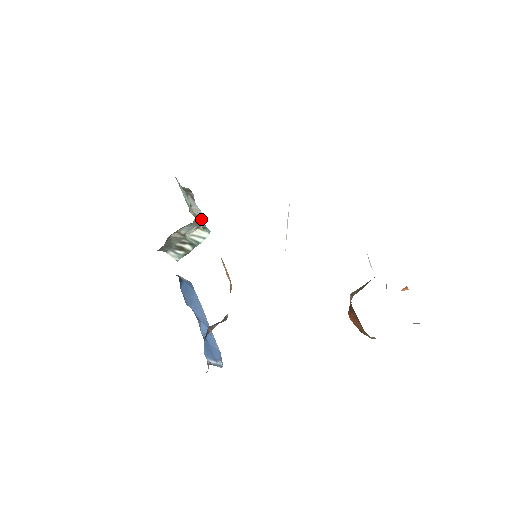
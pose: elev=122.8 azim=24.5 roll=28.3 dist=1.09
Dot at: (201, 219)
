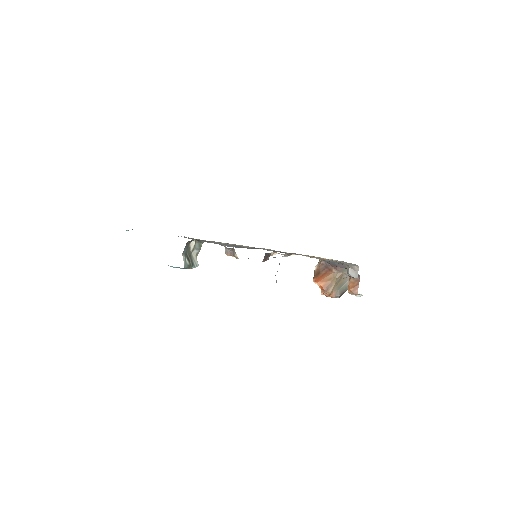
Dot at: occluded
